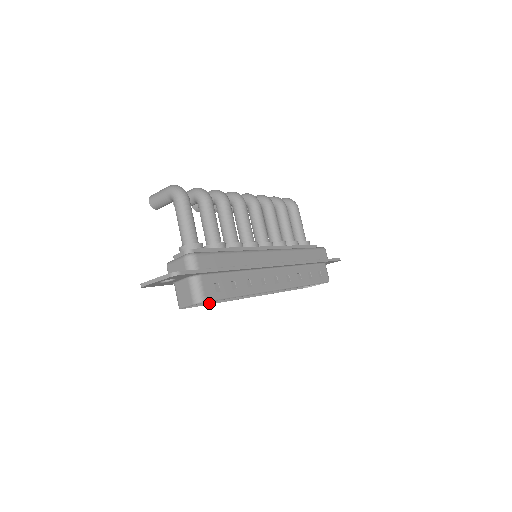
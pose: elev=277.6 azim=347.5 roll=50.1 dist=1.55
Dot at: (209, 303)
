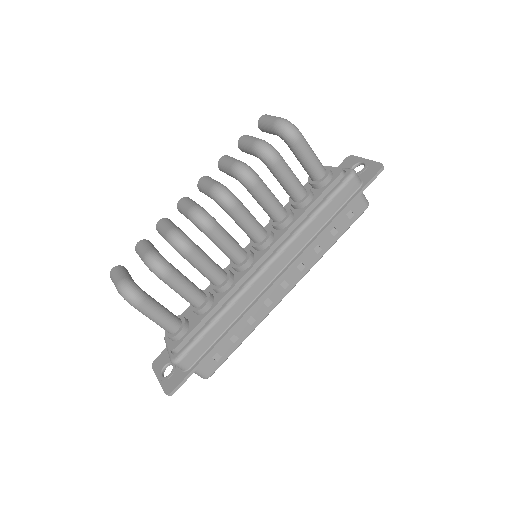
Dot at: occluded
